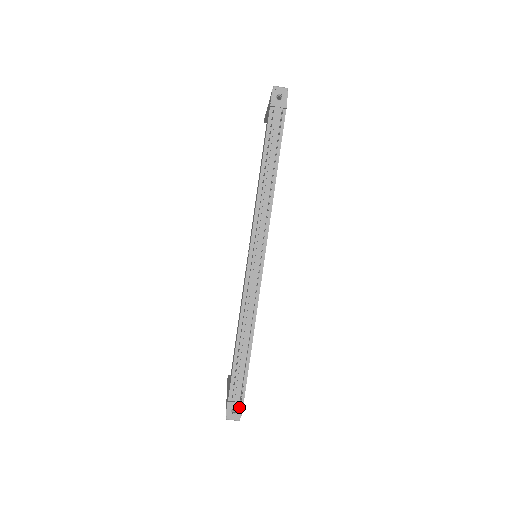
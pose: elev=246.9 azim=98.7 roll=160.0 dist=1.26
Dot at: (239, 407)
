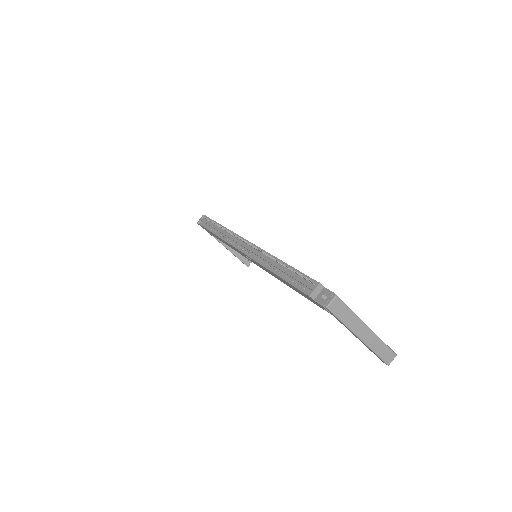
Dot at: (324, 292)
